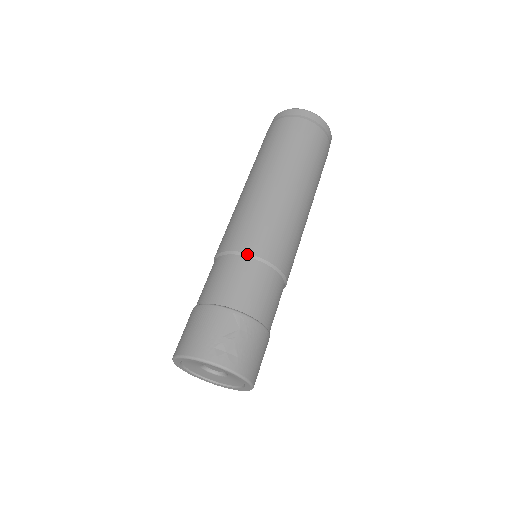
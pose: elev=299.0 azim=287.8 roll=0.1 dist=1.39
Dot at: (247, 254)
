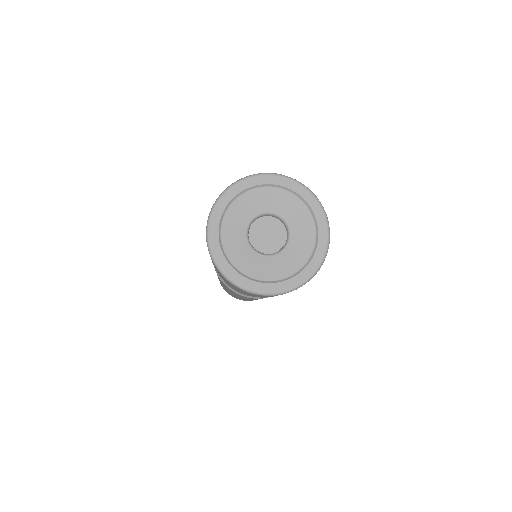
Dot at: occluded
